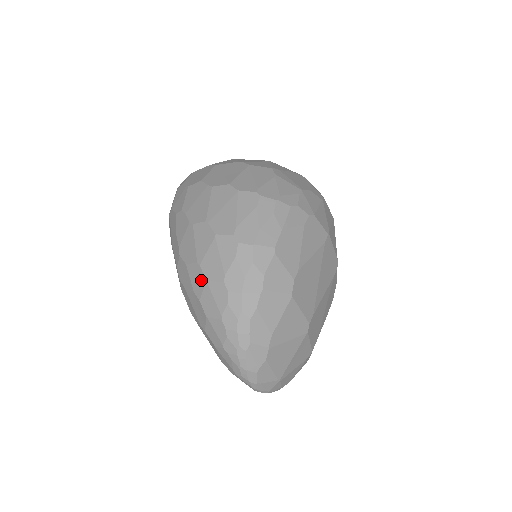
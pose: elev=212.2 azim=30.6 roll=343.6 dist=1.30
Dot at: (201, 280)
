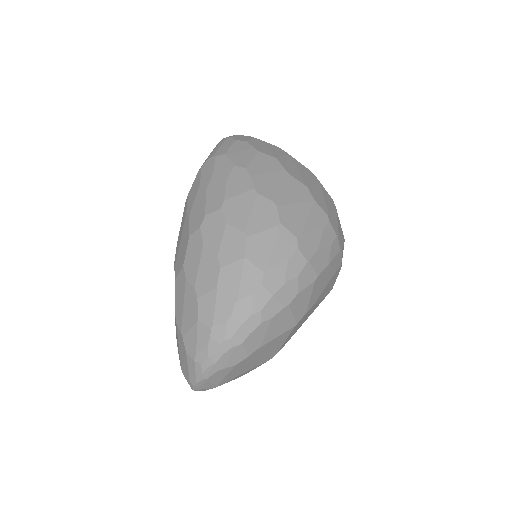
Dot at: (238, 252)
